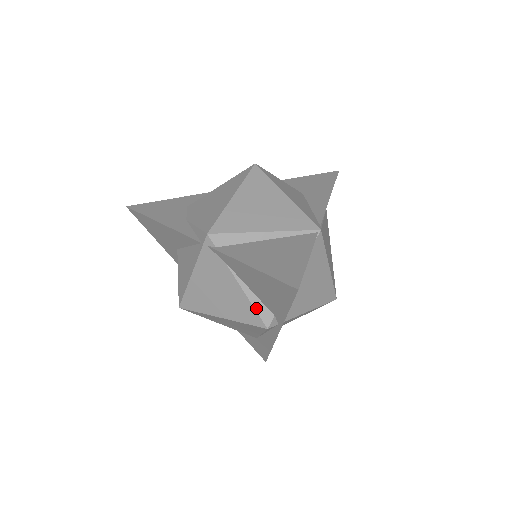
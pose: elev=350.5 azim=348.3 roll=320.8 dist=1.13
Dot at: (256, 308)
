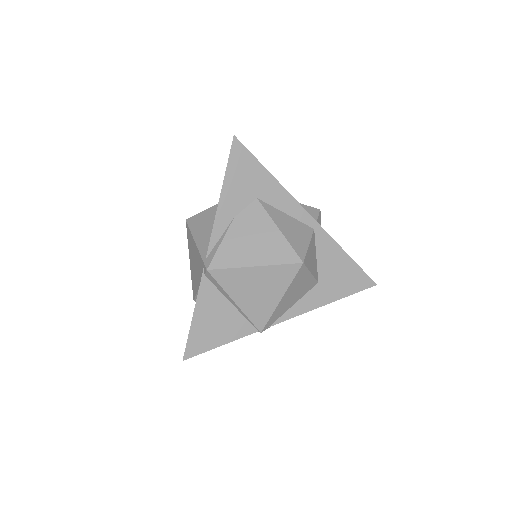
Dot at: occluded
